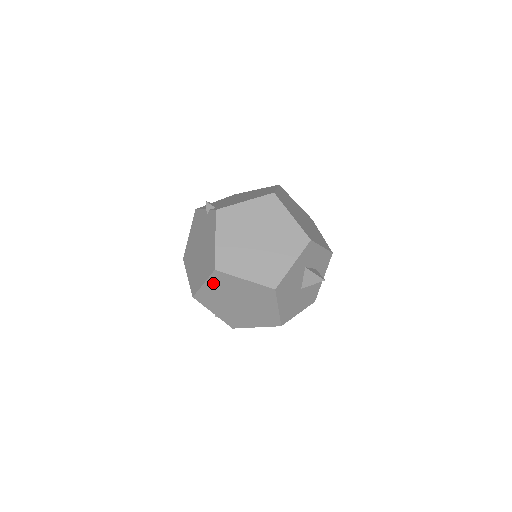
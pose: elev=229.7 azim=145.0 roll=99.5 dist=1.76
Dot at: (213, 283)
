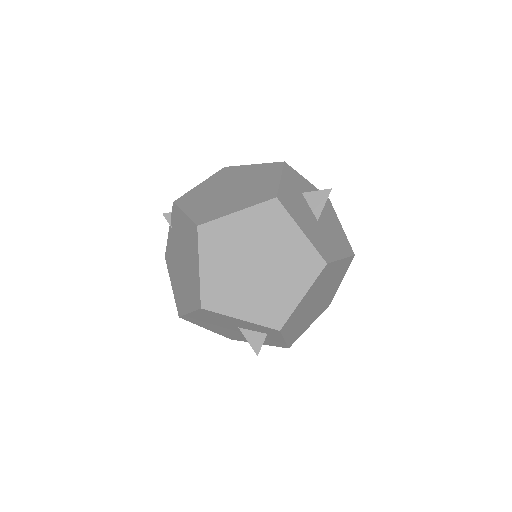
Dot at: (208, 254)
